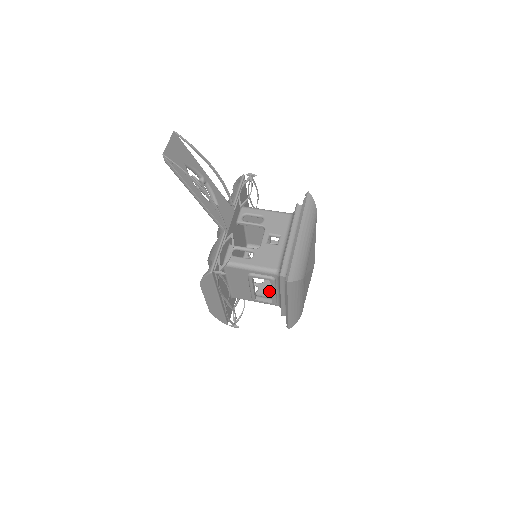
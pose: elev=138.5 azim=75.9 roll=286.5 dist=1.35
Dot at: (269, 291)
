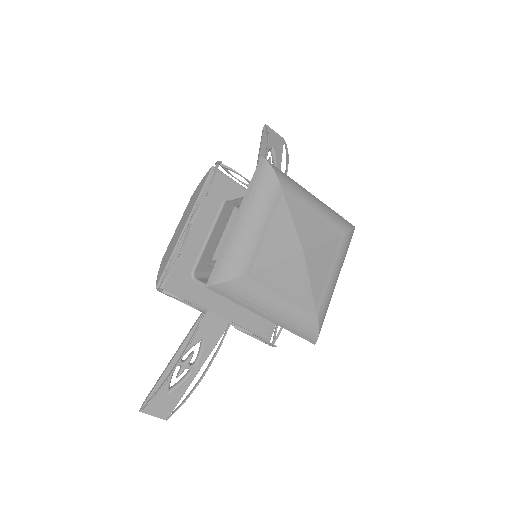
Dot at: occluded
